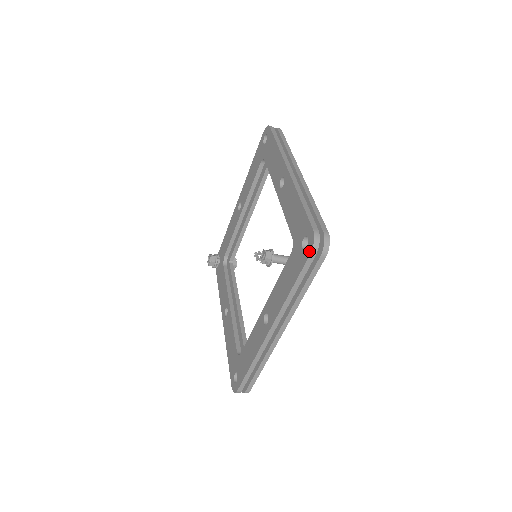
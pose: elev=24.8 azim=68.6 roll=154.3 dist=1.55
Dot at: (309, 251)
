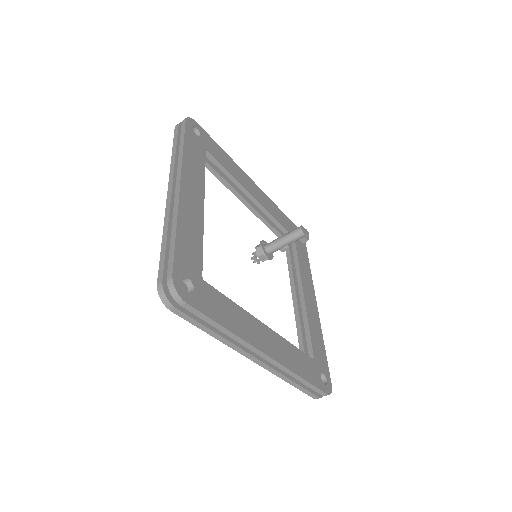
Dot at: (170, 307)
